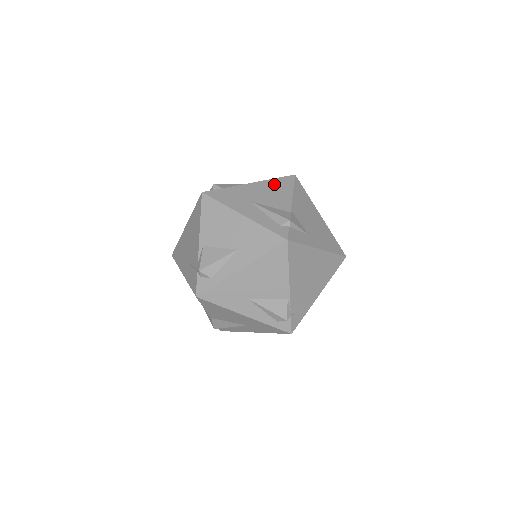
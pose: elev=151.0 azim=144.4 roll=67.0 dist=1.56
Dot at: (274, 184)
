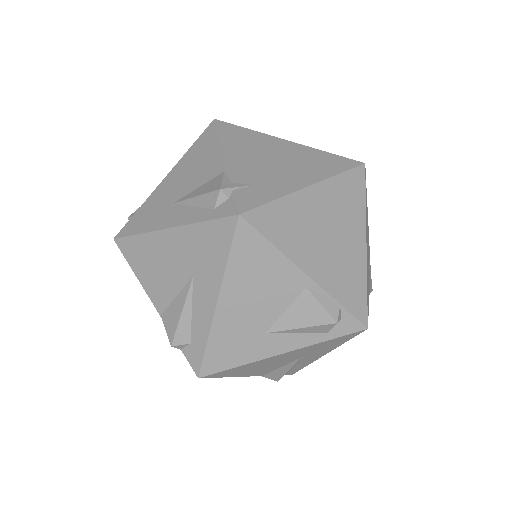
Dot at: occluded
